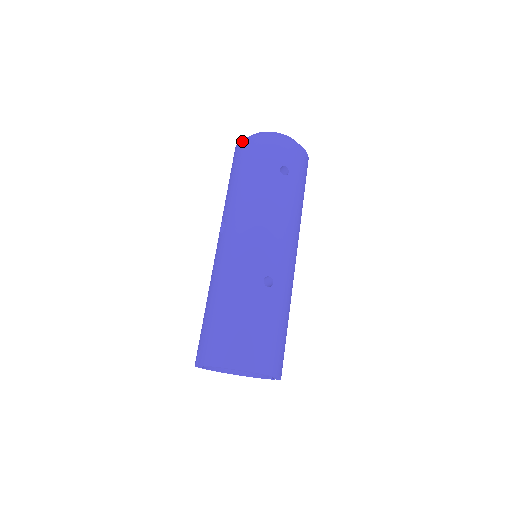
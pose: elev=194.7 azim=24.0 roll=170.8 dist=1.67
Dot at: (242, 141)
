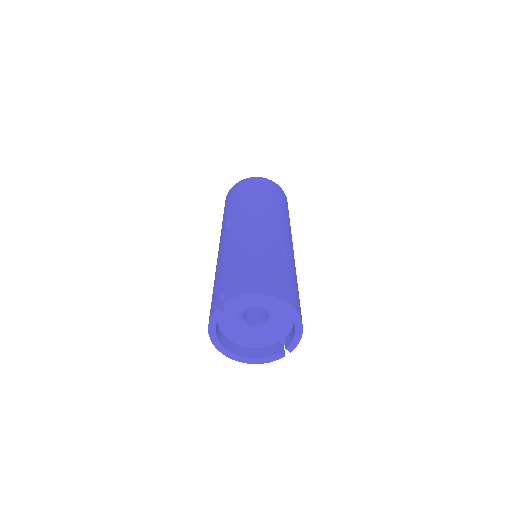
Dot at: (240, 181)
